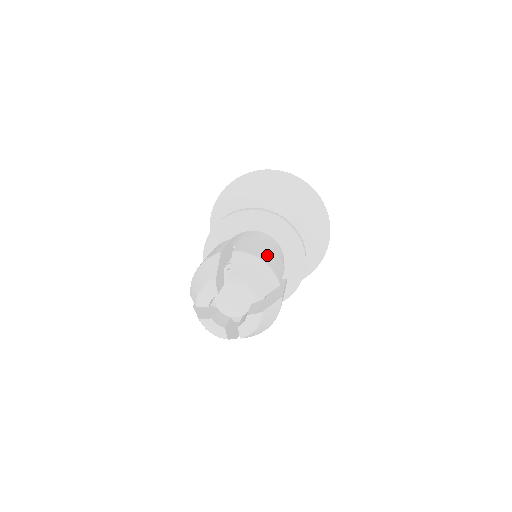
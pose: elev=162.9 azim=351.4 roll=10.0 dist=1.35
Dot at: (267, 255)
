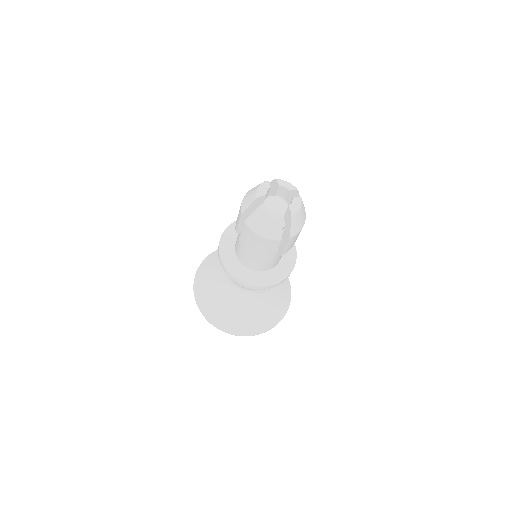
Dot at: occluded
